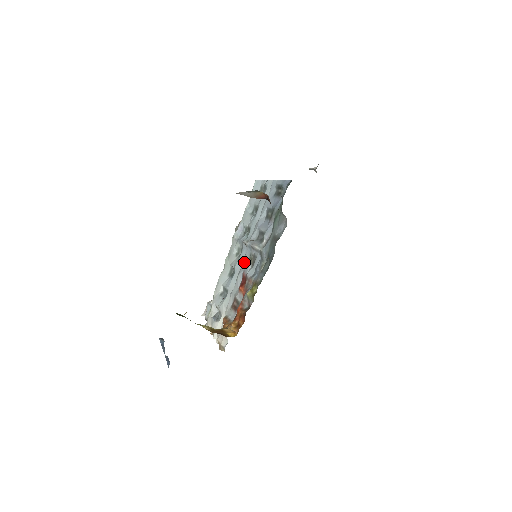
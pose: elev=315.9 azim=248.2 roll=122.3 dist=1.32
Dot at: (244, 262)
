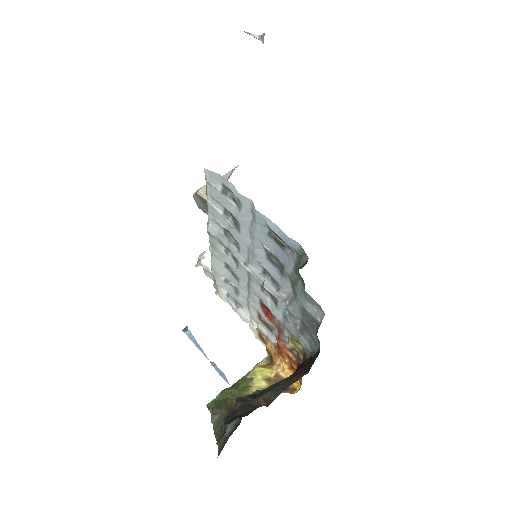
Dot at: (252, 283)
